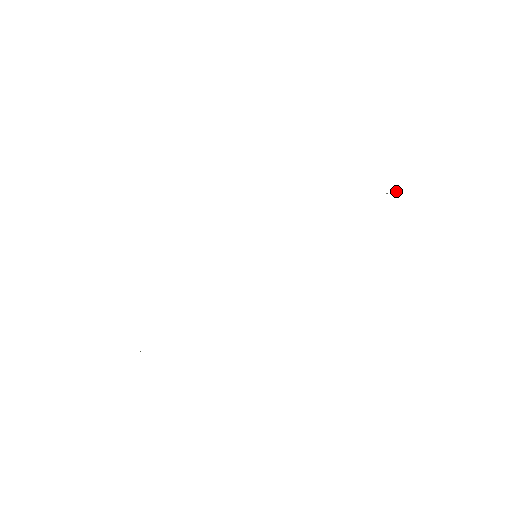
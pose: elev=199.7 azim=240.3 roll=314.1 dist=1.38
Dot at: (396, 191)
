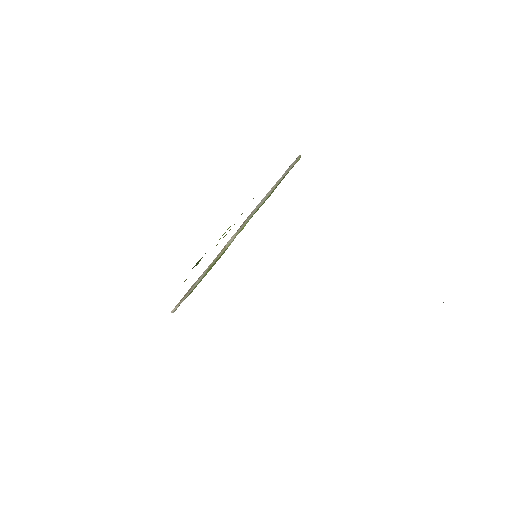
Dot at: occluded
